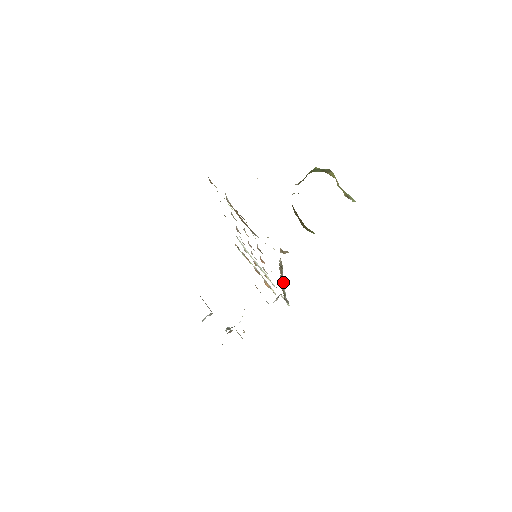
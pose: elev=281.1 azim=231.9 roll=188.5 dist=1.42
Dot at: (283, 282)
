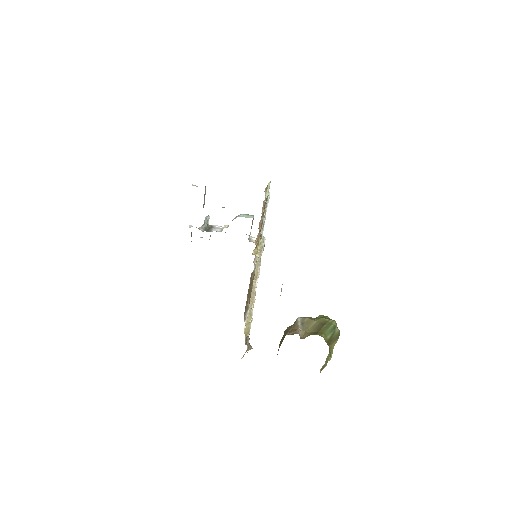
Dot at: occluded
